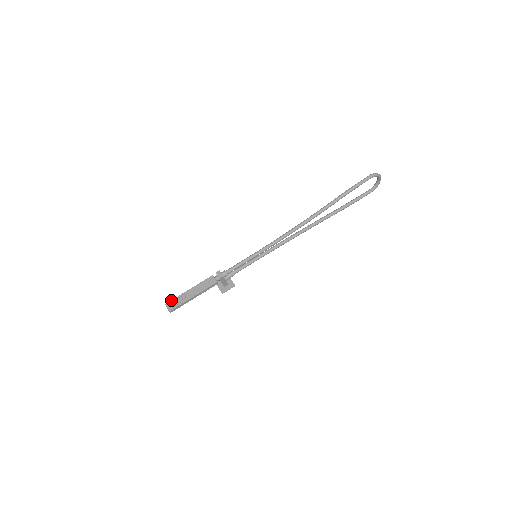
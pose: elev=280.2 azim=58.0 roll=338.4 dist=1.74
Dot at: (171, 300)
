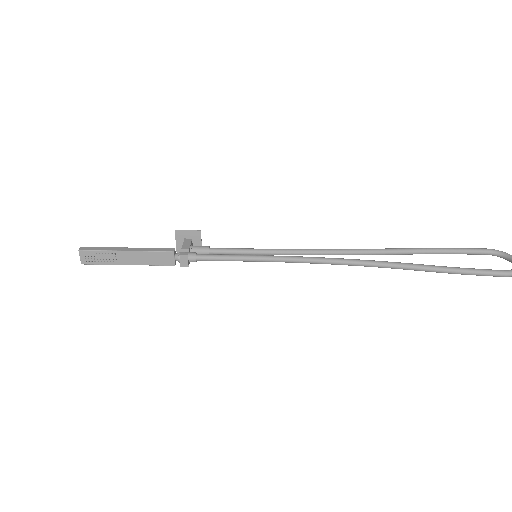
Dot at: (90, 250)
